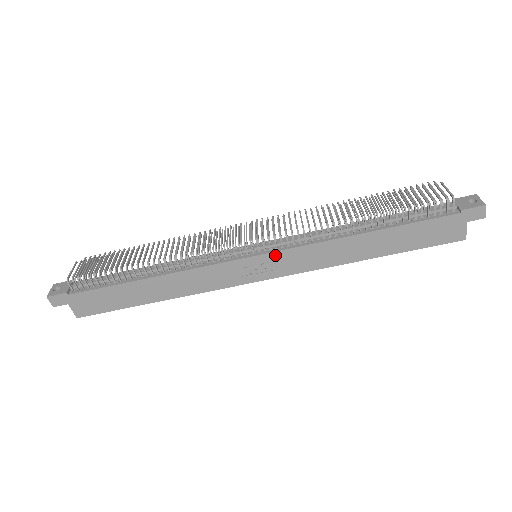
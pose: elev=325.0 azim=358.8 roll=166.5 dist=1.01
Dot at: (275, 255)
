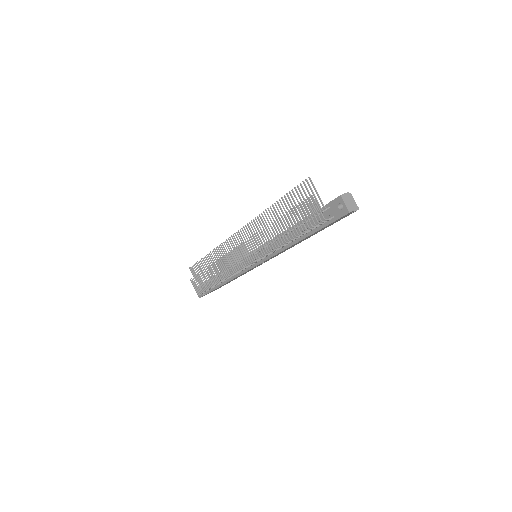
Dot at: occluded
